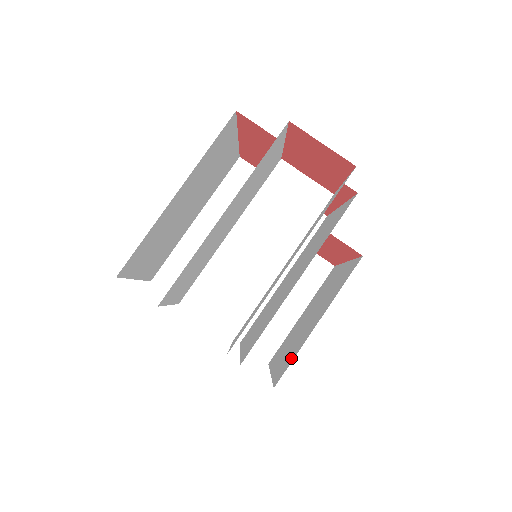
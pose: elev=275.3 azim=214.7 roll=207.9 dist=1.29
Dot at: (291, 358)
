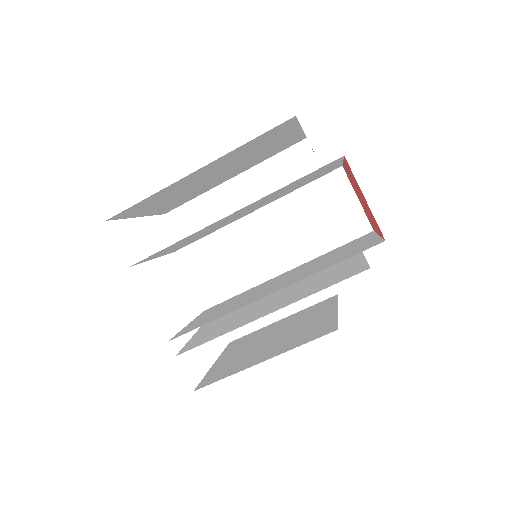
Dot at: (224, 374)
